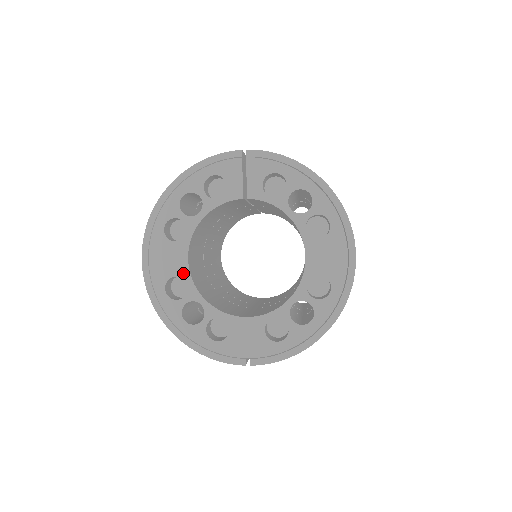
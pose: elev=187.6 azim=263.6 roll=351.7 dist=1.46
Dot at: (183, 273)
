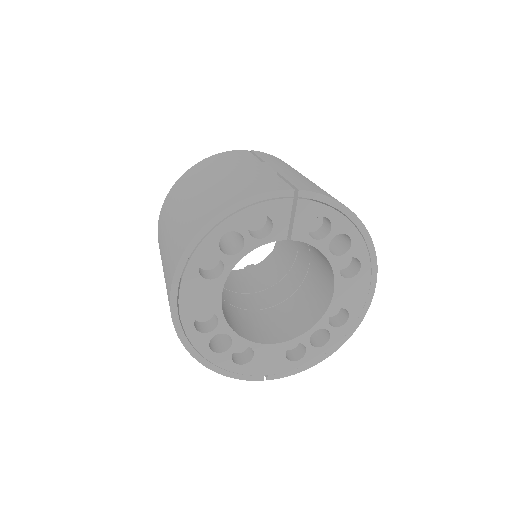
Dot at: (215, 309)
